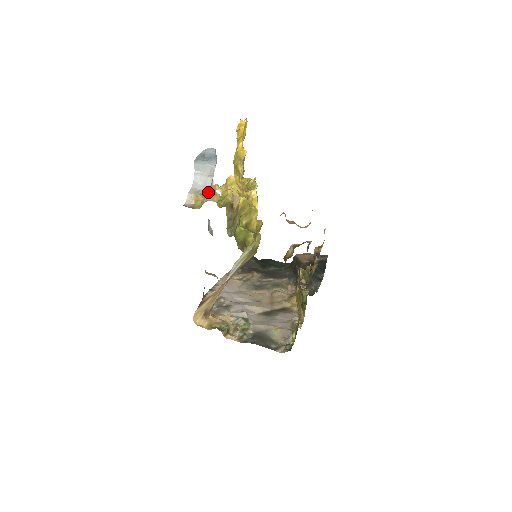
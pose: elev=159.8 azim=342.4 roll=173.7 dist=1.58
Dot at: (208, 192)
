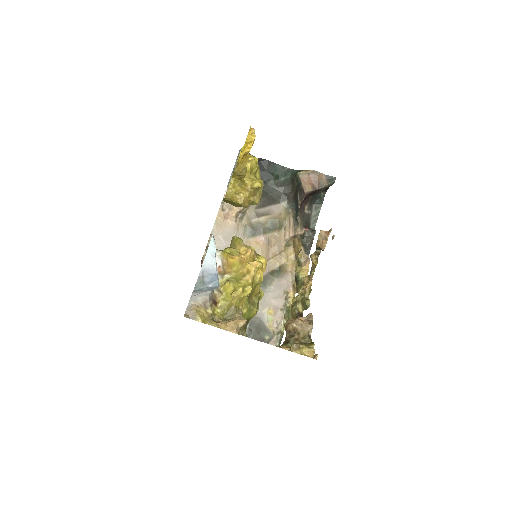
Dot at: (211, 320)
